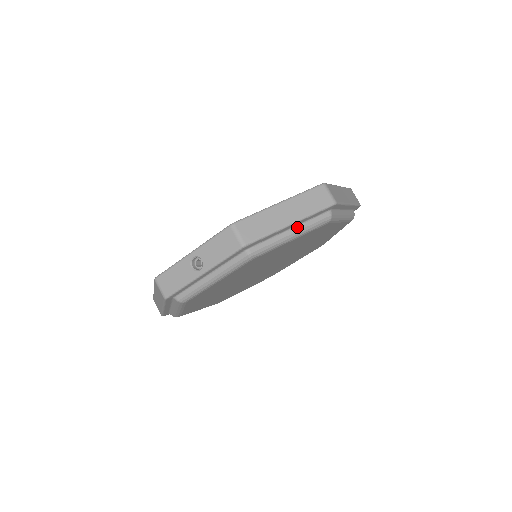
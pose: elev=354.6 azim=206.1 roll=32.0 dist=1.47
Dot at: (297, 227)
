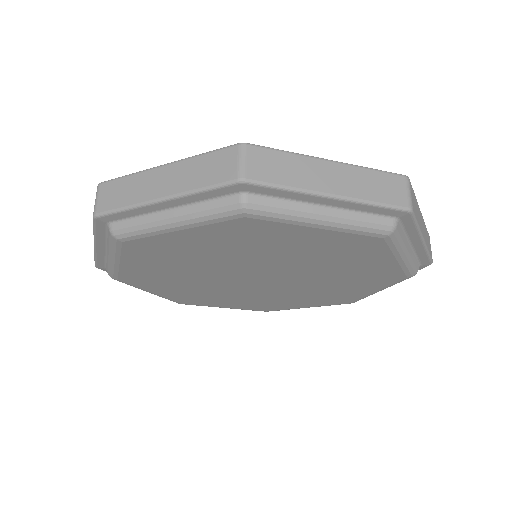
Dot at: (181, 209)
